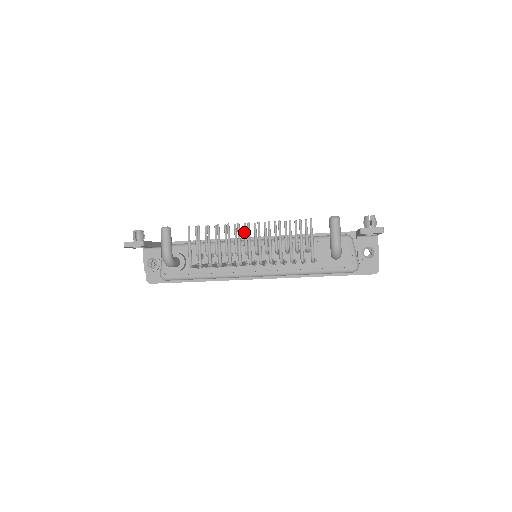
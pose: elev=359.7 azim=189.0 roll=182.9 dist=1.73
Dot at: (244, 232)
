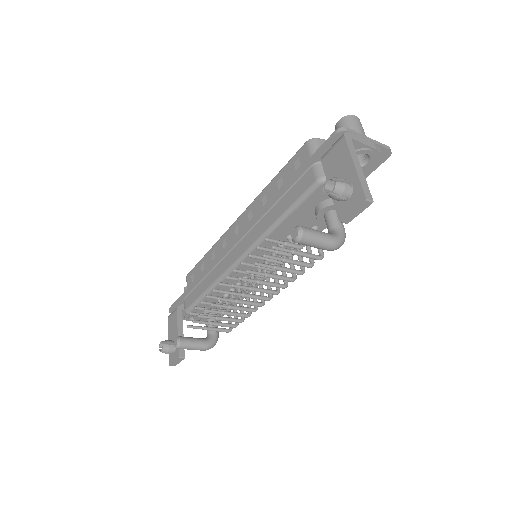
Dot at: occluded
